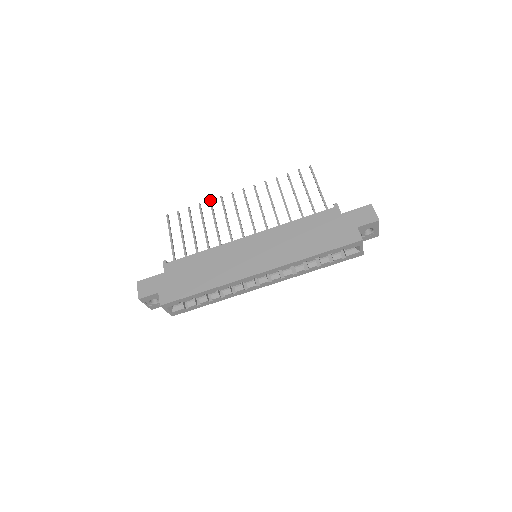
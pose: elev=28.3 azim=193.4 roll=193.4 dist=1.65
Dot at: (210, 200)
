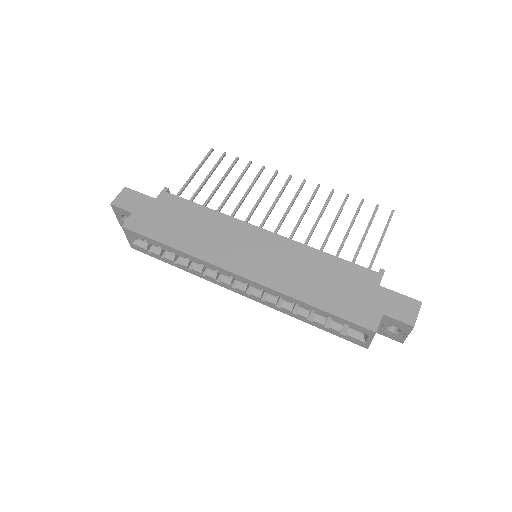
Dot at: (264, 166)
